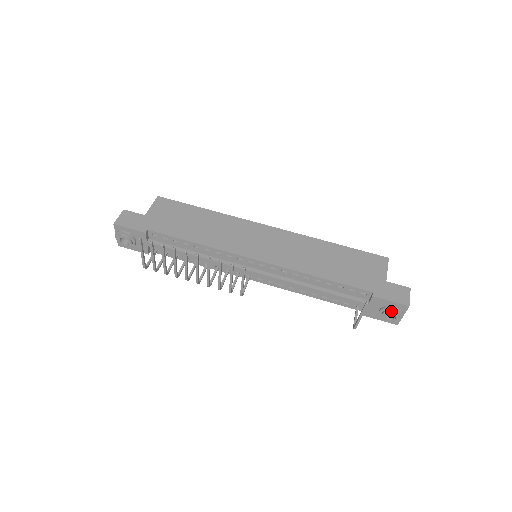
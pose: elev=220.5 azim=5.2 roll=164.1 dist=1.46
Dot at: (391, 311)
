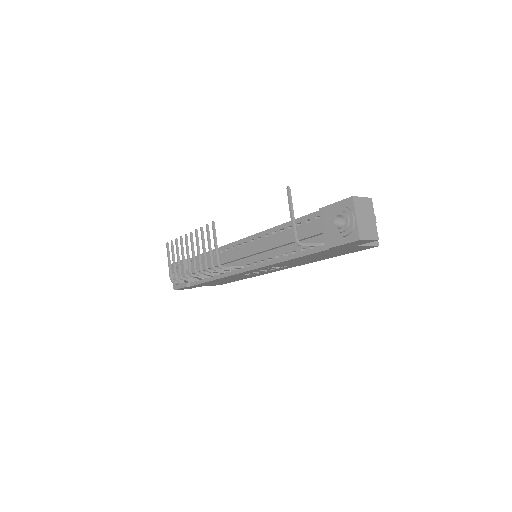
Dot at: (336, 212)
